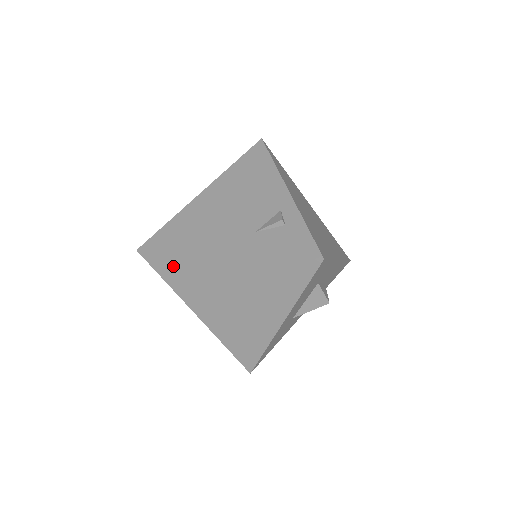
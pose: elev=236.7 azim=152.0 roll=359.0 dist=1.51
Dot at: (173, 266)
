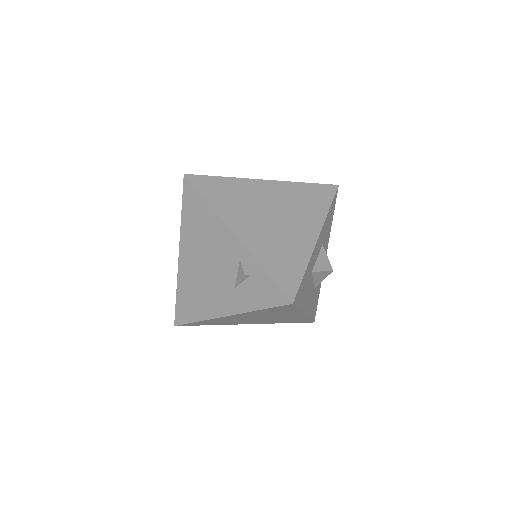
Dot at: (204, 323)
